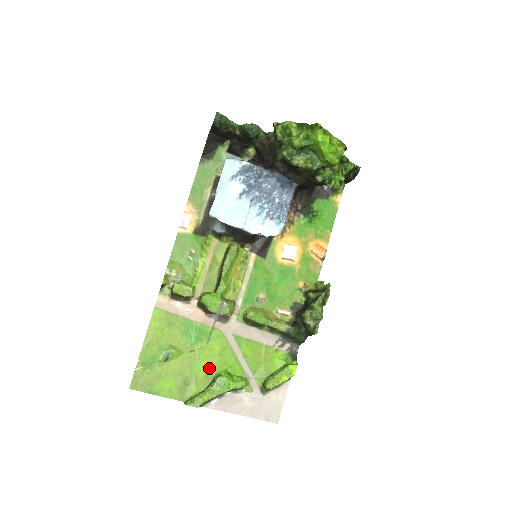
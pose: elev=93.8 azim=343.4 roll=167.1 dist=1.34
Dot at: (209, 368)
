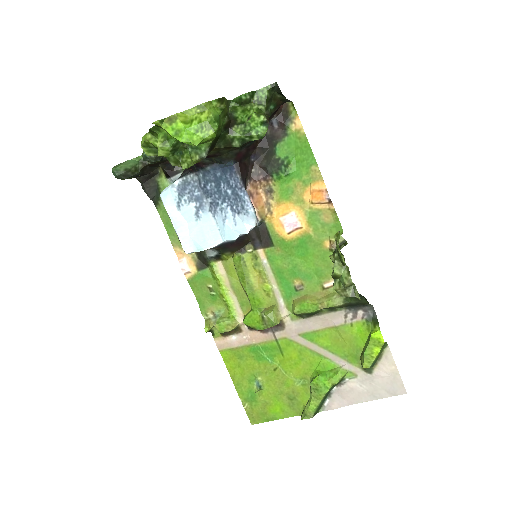
Dot at: (300, 376)
